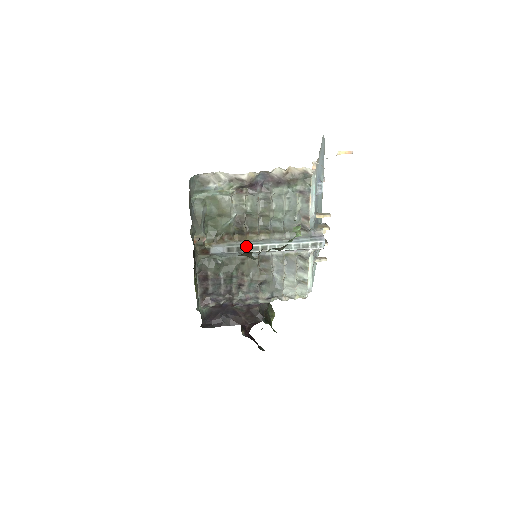
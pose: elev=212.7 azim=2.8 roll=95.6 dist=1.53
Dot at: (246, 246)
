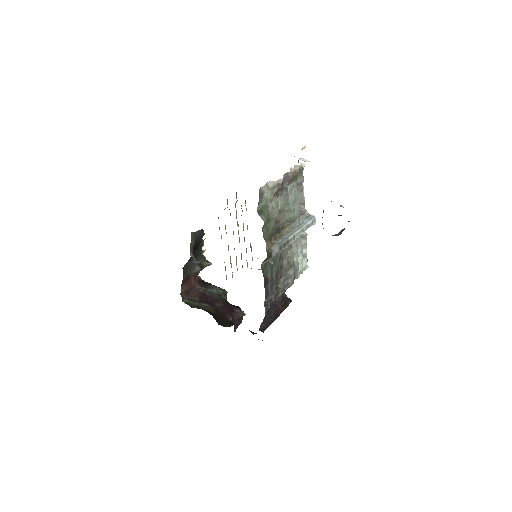
Dot at: (287, 240)
